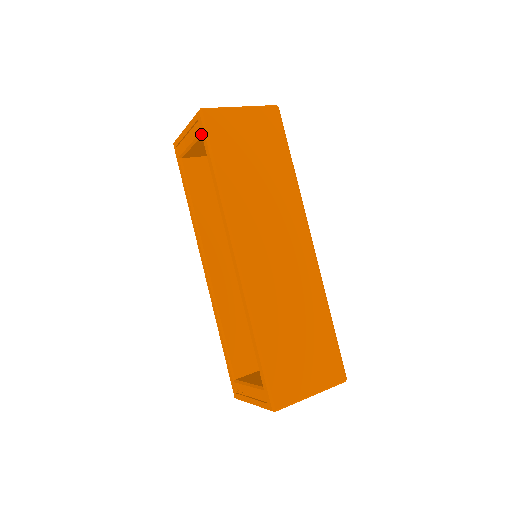
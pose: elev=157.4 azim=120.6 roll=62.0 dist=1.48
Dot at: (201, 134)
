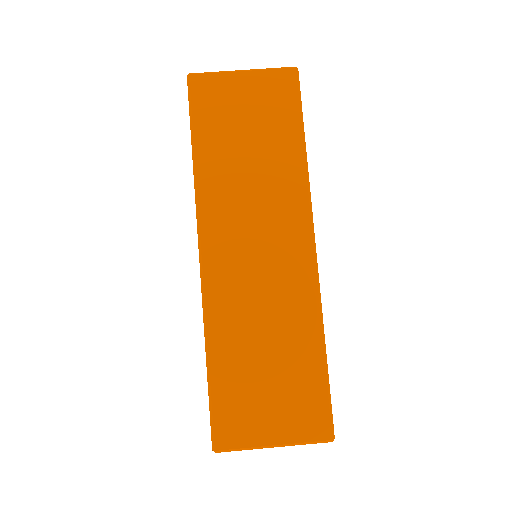
Dot at: occluded
